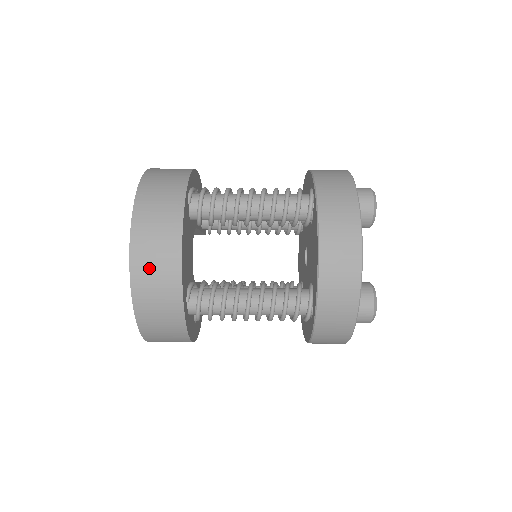
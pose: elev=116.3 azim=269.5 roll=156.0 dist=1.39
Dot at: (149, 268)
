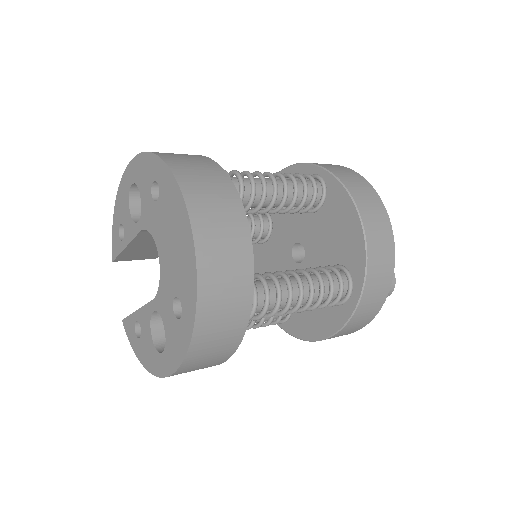
Dot at: (217, 246)
